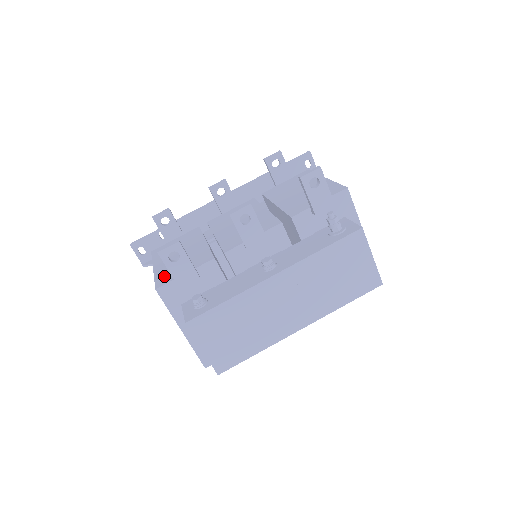
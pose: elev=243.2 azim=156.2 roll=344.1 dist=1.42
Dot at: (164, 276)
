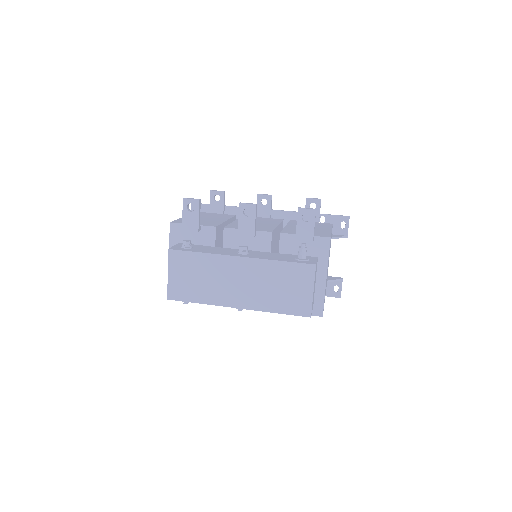
Dot at: occluded
